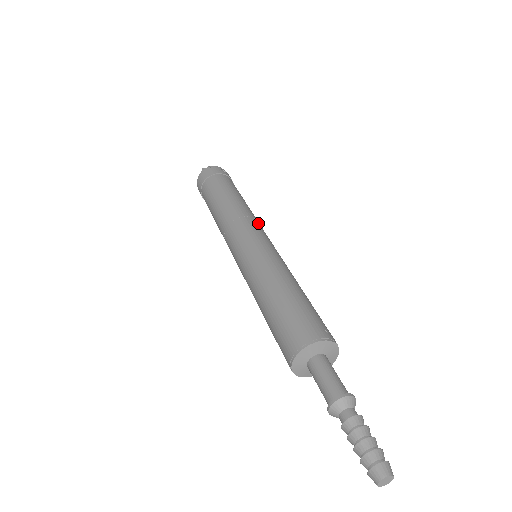
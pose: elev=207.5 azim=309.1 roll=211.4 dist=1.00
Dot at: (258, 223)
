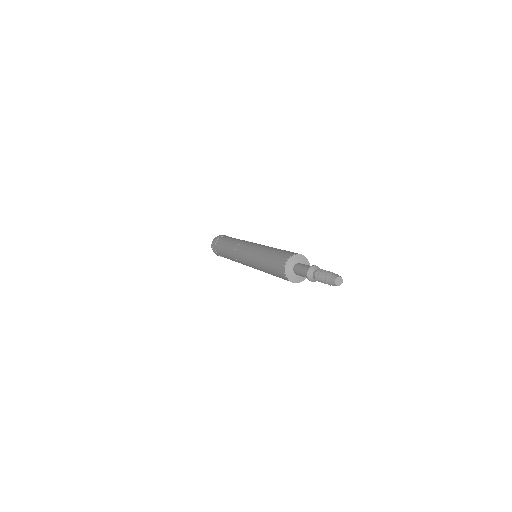
Dot at: occluded
